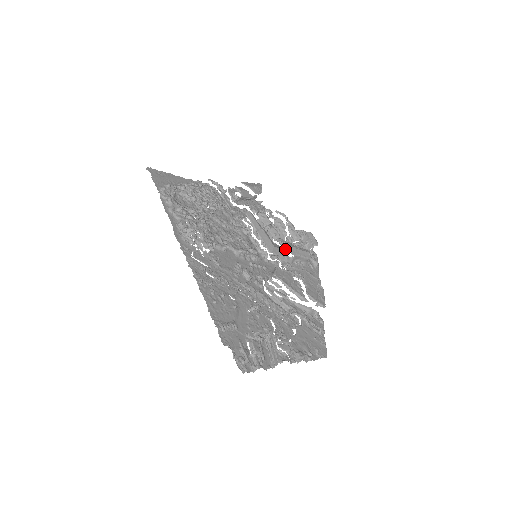
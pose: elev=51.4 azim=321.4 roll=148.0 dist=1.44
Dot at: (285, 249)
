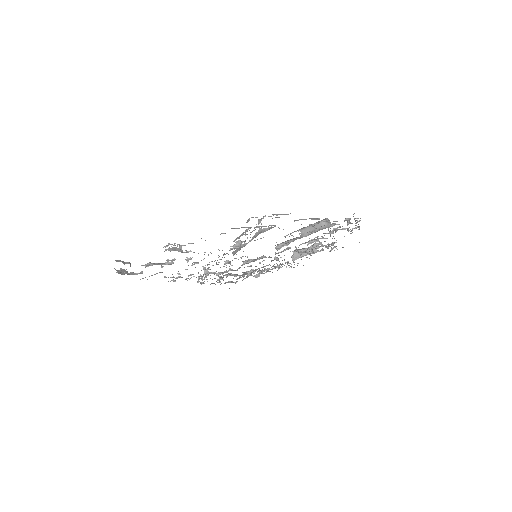
Dot at: occluded
